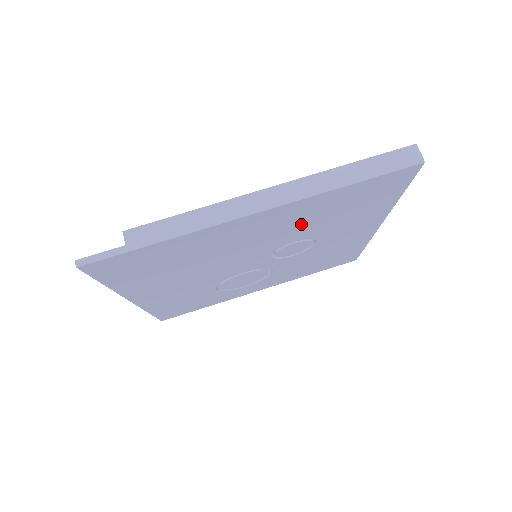
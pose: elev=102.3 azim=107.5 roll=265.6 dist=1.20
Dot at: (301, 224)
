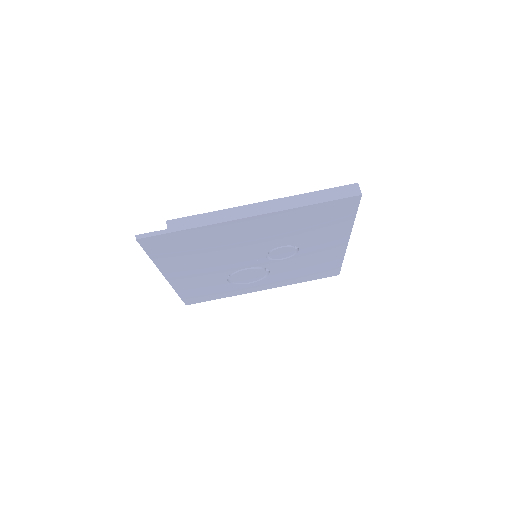
Dot at: (283, 231)
